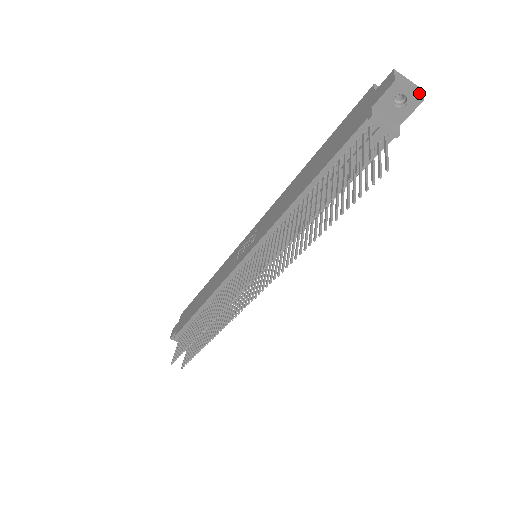
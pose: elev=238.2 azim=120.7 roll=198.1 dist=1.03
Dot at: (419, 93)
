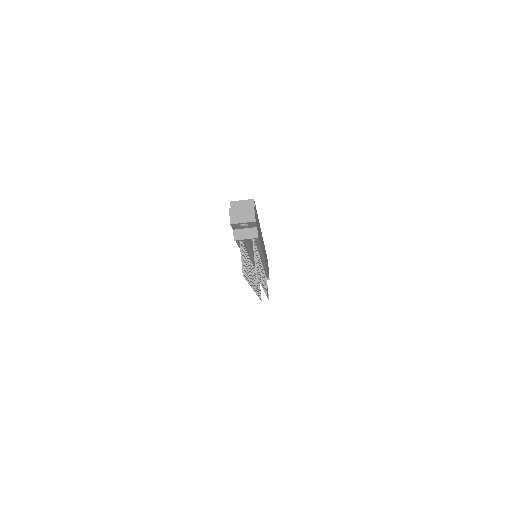
Dot at: (251, 215)
